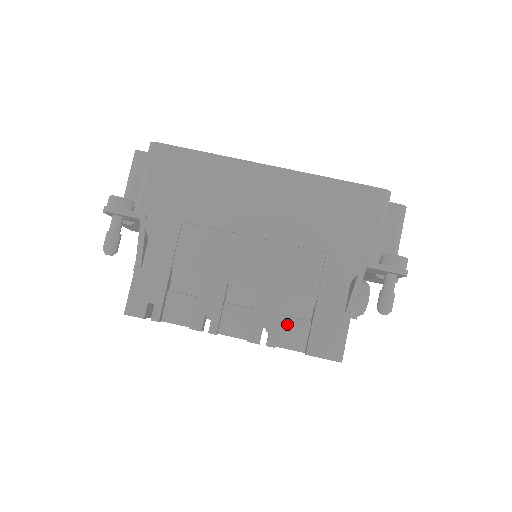
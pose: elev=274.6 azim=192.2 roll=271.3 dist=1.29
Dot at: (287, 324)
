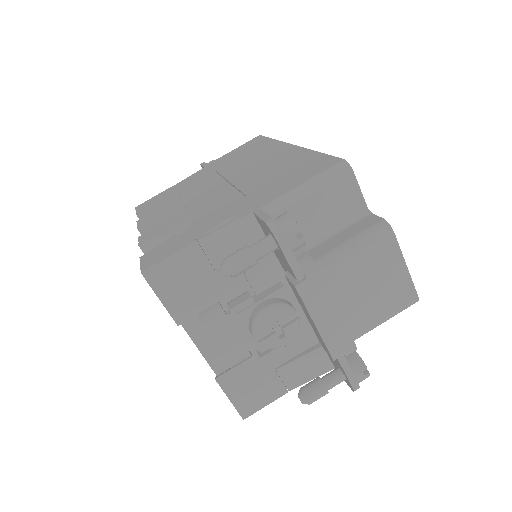
Dot at: occluded
